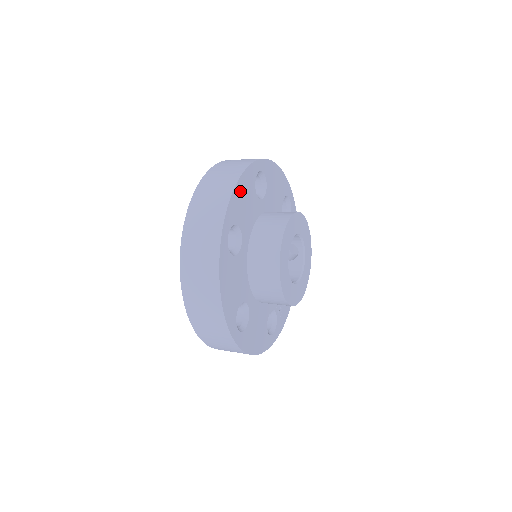
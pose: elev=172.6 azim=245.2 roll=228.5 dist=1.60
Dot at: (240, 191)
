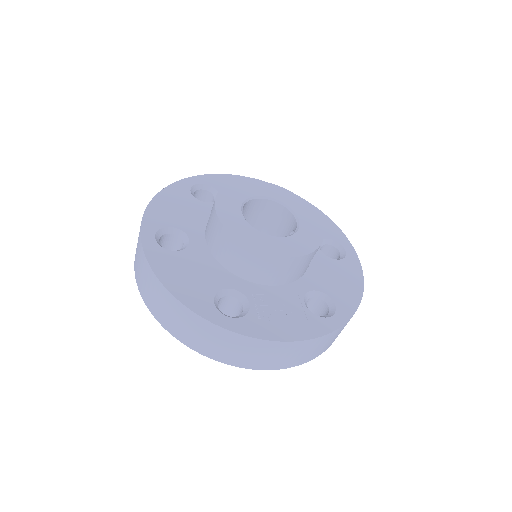
Dot at: occluded
